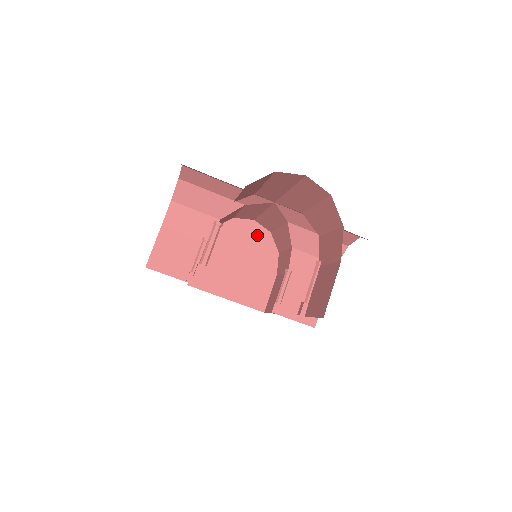
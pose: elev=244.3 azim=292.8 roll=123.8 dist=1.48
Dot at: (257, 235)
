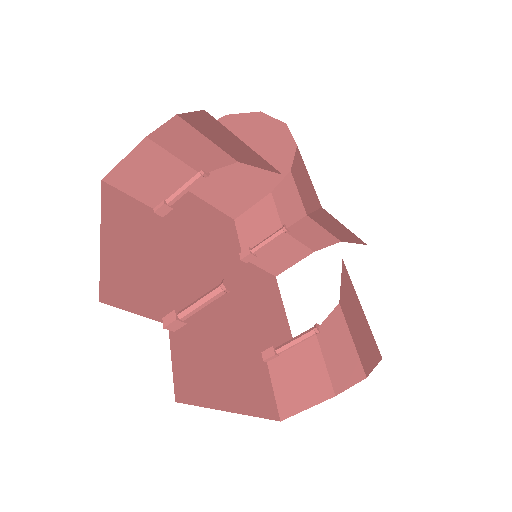
Dot at: (278, 143)
